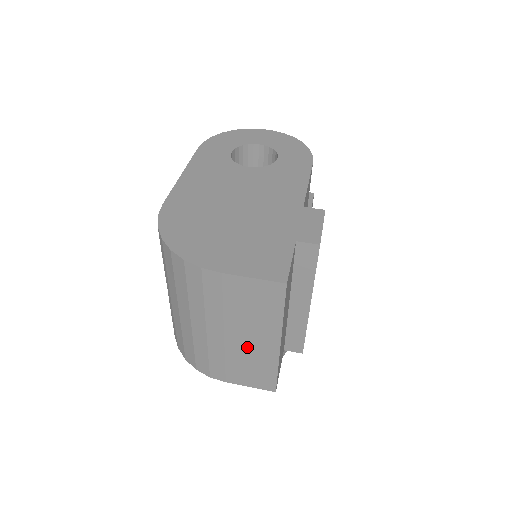
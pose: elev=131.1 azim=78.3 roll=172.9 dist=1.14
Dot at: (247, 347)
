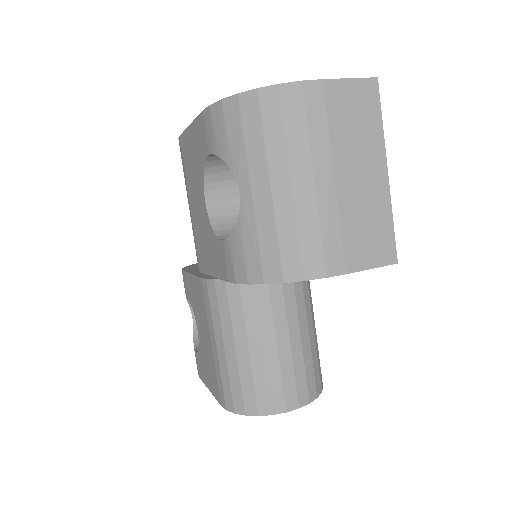
Dot at: (359, 191)
